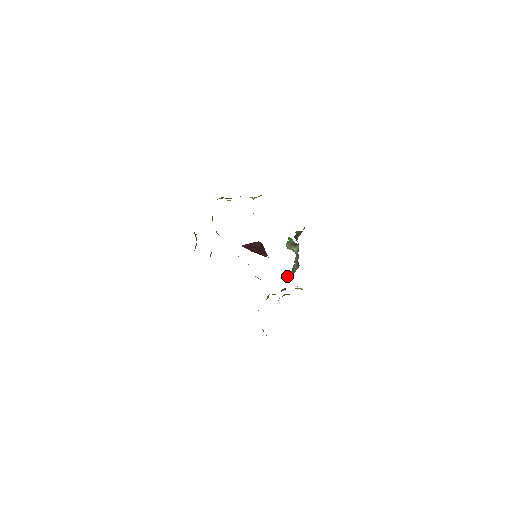
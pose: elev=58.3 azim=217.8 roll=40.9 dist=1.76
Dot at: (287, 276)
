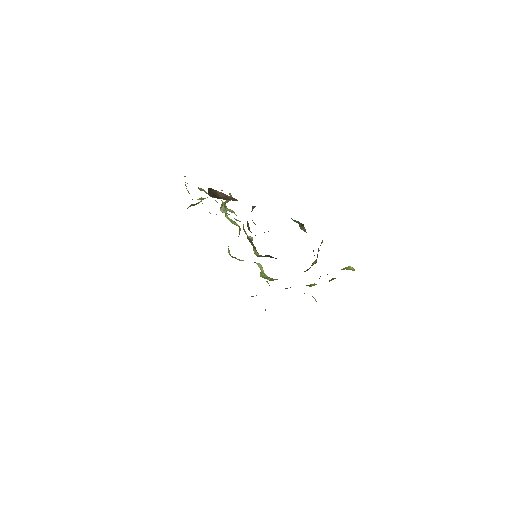
Dot at: (312, 264)
